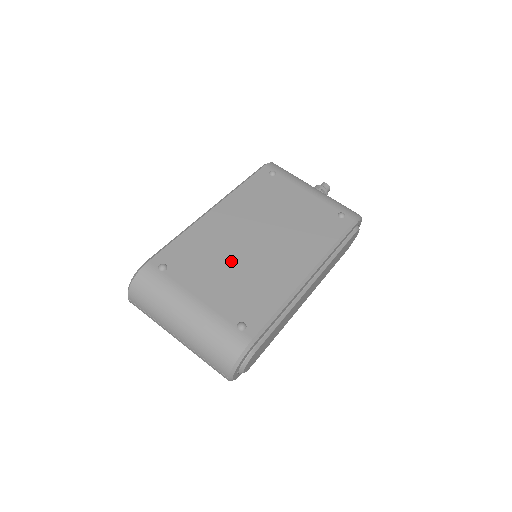
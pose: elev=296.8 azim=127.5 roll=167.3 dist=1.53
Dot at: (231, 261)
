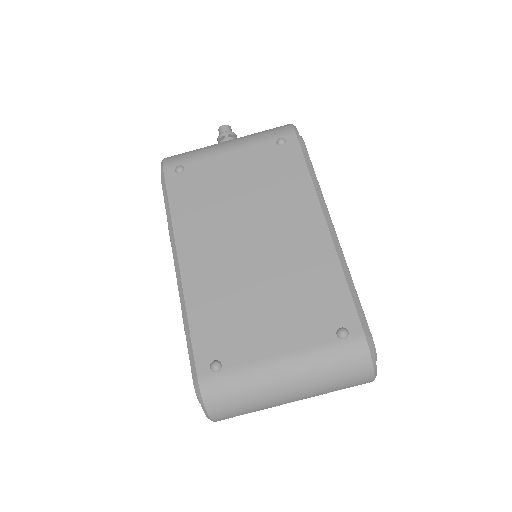
Dot at: (258, 290)
